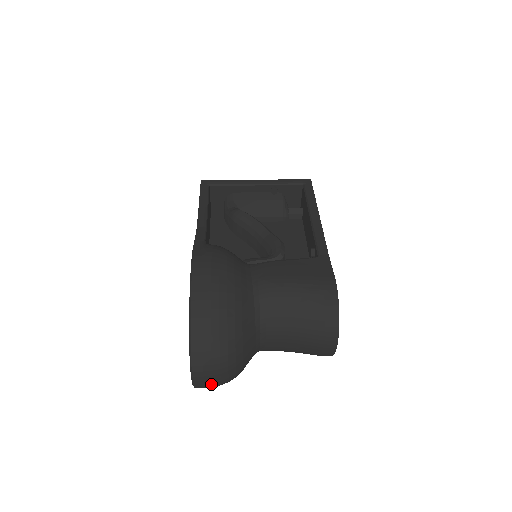
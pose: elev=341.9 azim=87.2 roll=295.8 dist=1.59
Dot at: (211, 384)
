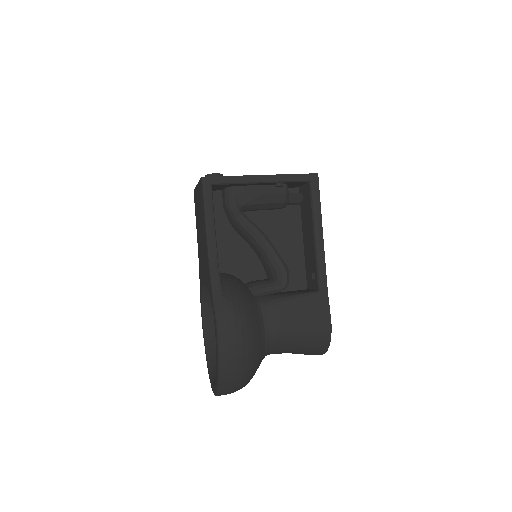
Dot at: occluded
